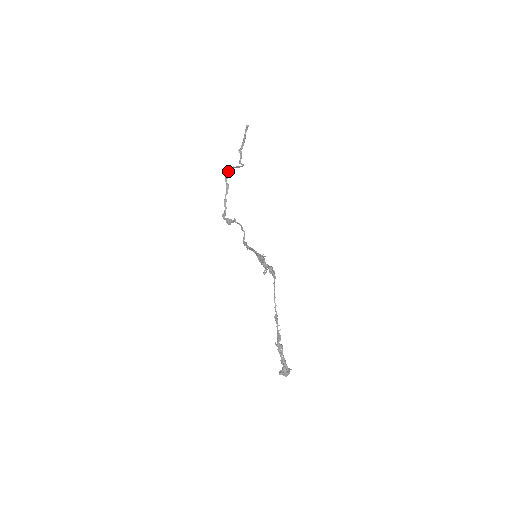
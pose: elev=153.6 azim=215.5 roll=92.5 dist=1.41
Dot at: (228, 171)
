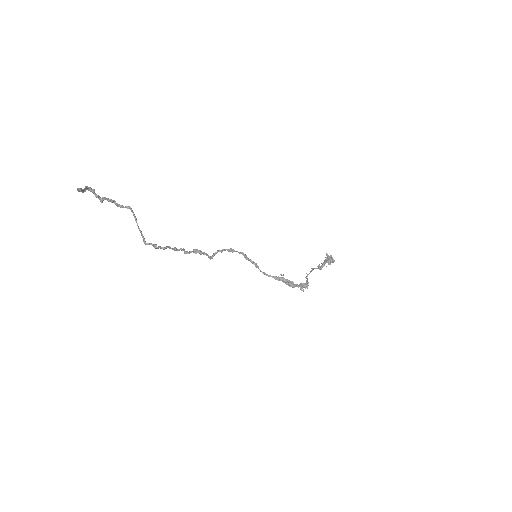
Dot at: occluded
